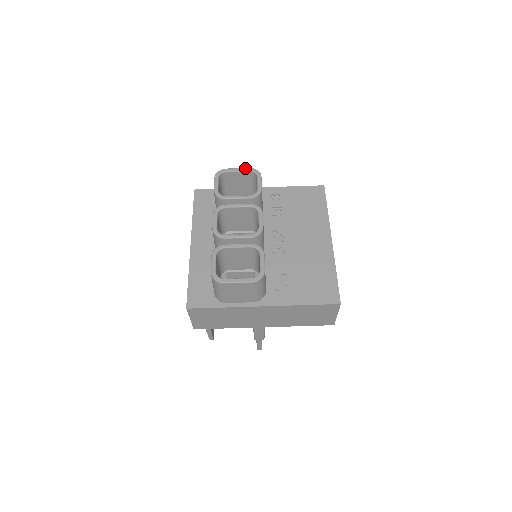
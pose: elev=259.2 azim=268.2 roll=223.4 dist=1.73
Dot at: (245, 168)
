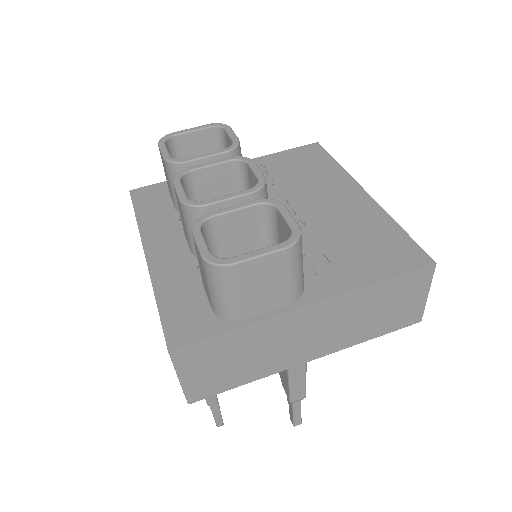
Dot at: (202, 125)
